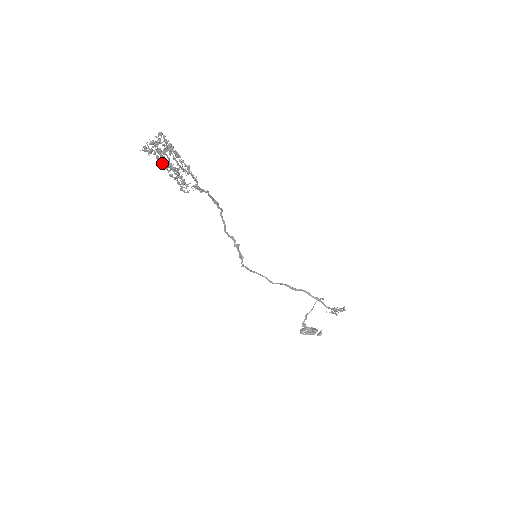
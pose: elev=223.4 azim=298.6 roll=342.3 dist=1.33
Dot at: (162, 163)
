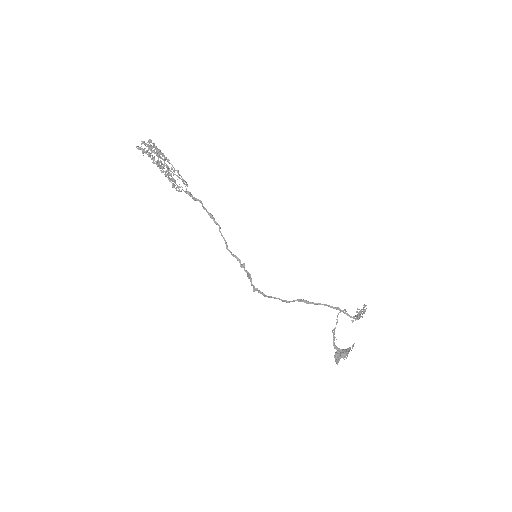
Dot at: occluded
